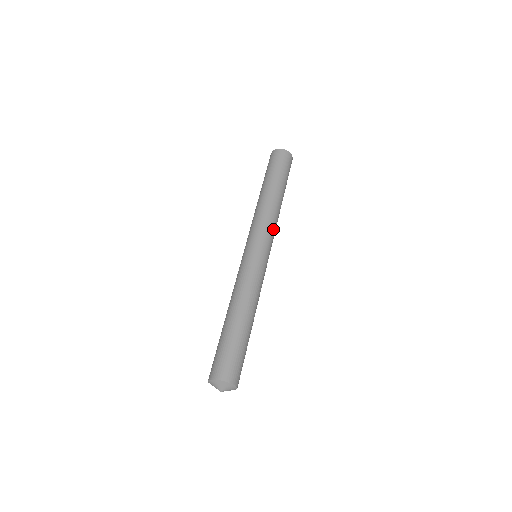
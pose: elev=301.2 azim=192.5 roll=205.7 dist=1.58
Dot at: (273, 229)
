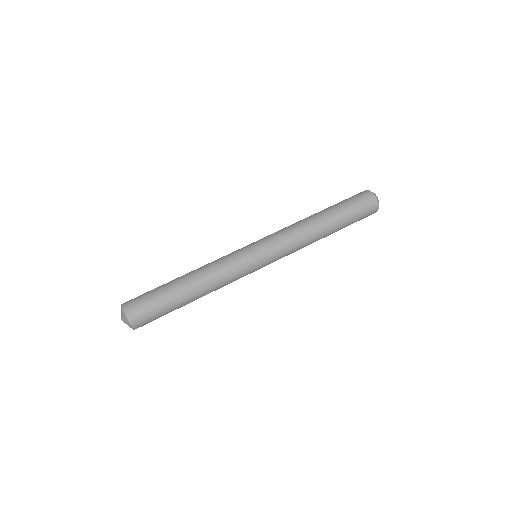
Dot at: (285, 236)
